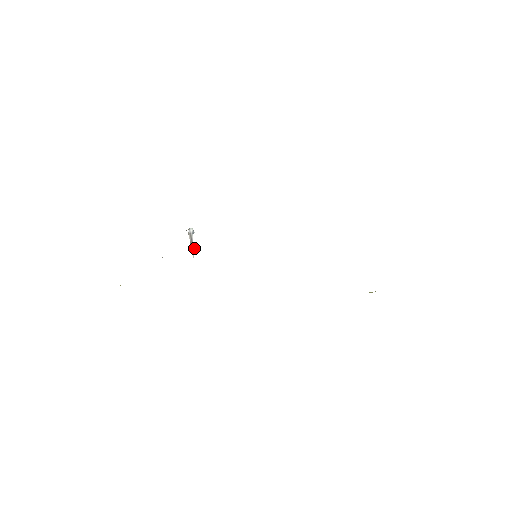
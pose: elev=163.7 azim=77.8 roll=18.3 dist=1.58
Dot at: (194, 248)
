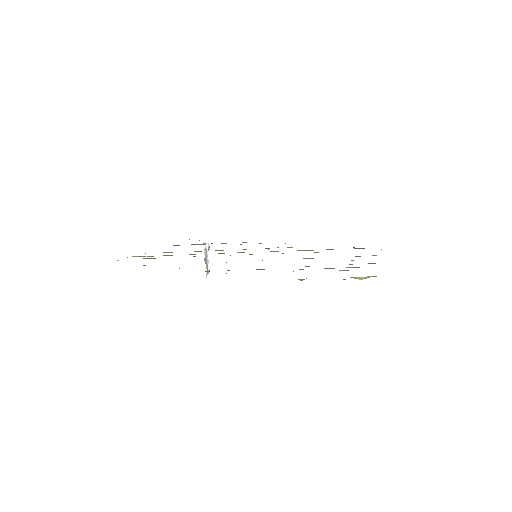
Dot at: occluded
